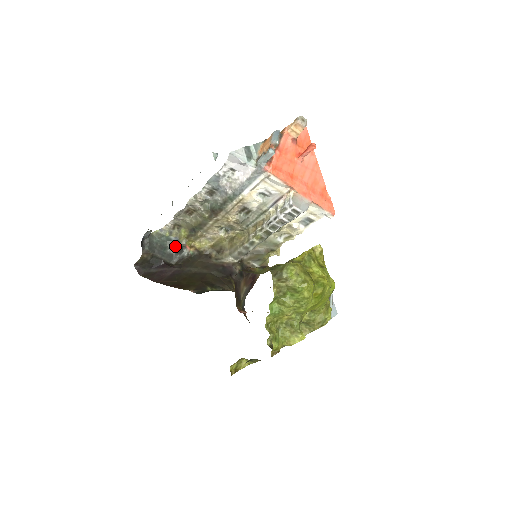
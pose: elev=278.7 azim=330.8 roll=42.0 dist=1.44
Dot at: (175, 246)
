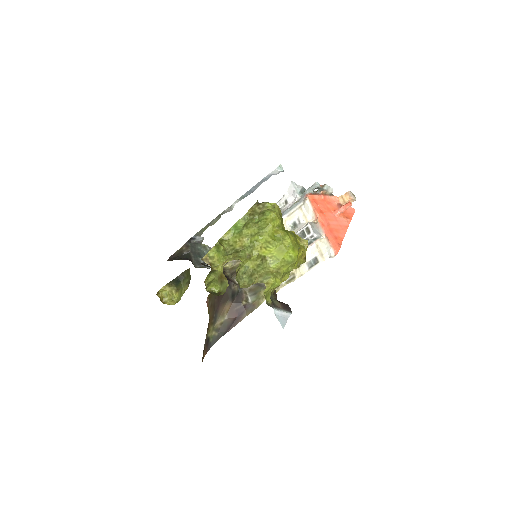
Dot at: occluded
